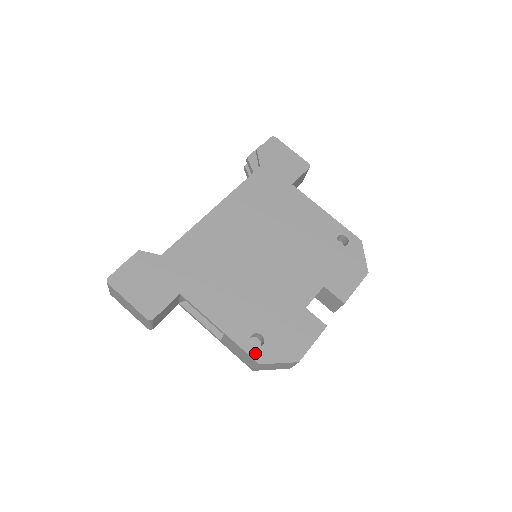
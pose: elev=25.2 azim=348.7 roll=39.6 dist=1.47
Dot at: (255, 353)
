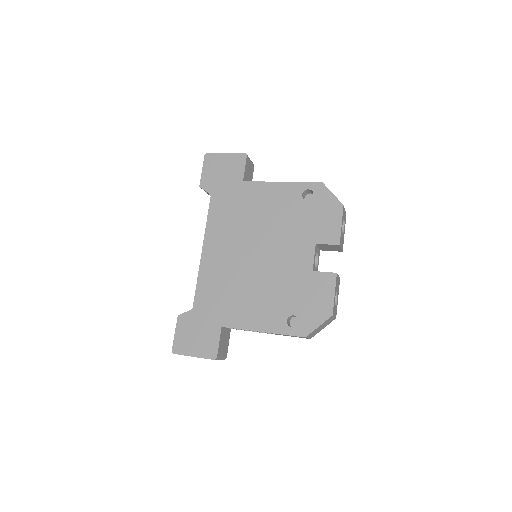
Dot at: (297, 332)
